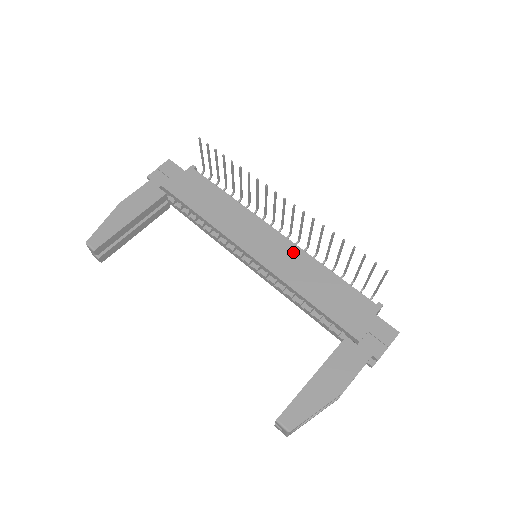
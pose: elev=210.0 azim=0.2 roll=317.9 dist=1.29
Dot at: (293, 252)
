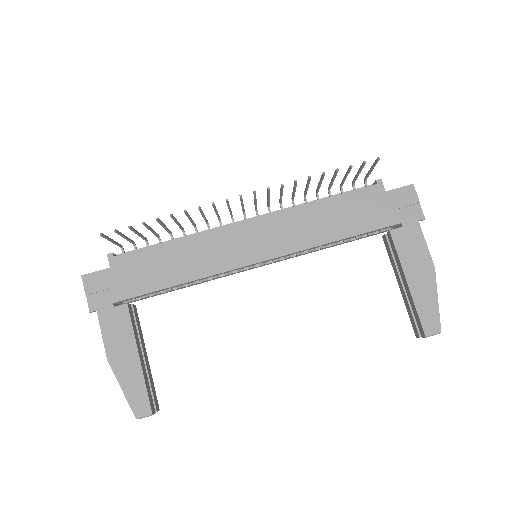
Dot at: (279, 221)
